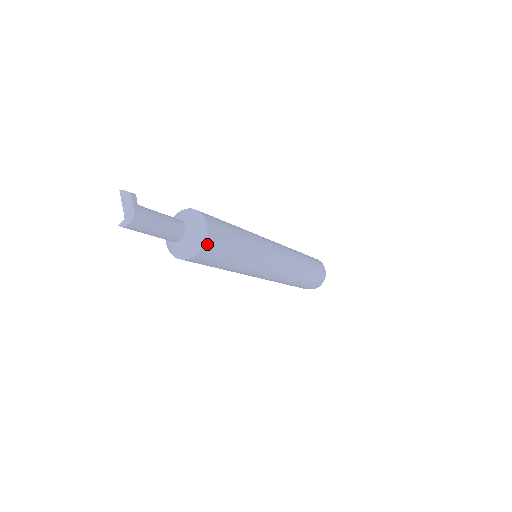
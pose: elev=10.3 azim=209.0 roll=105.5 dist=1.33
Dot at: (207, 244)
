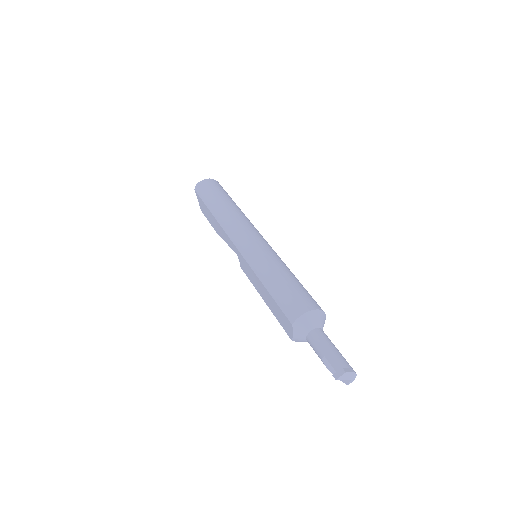
Dot at: occluded
